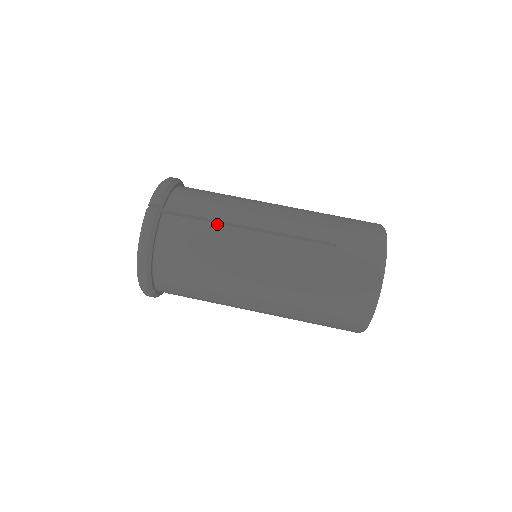
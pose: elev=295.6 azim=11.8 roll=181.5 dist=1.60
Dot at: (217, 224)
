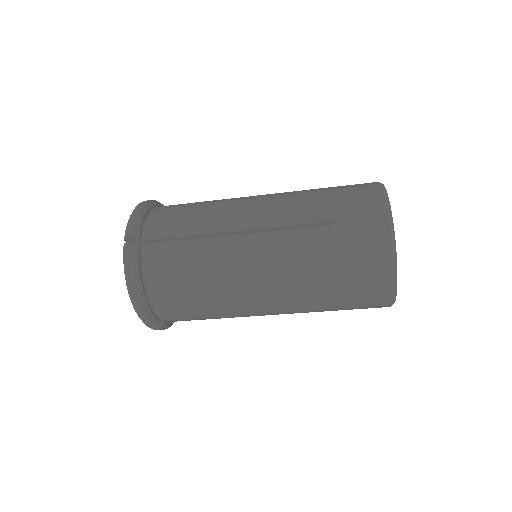
Dot at: (199, 239)
